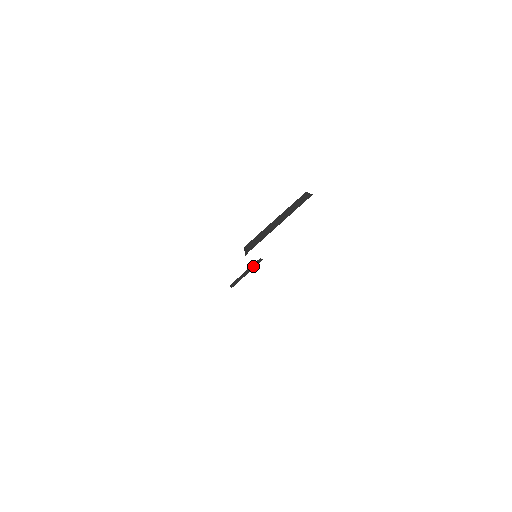
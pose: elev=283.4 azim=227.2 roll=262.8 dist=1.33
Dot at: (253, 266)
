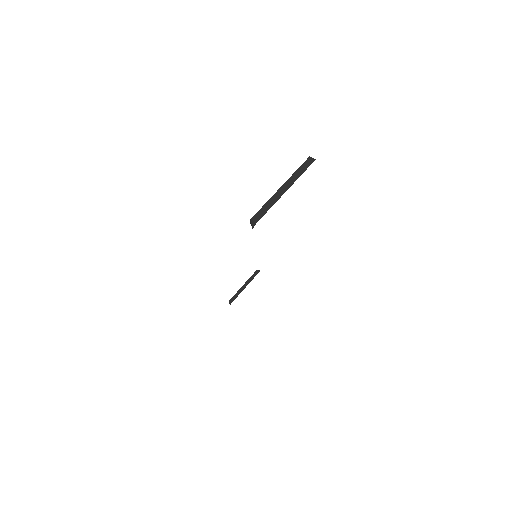
Dot at: (251, 279)
